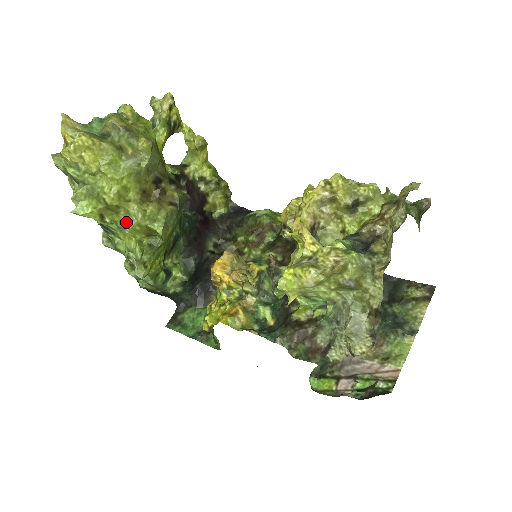
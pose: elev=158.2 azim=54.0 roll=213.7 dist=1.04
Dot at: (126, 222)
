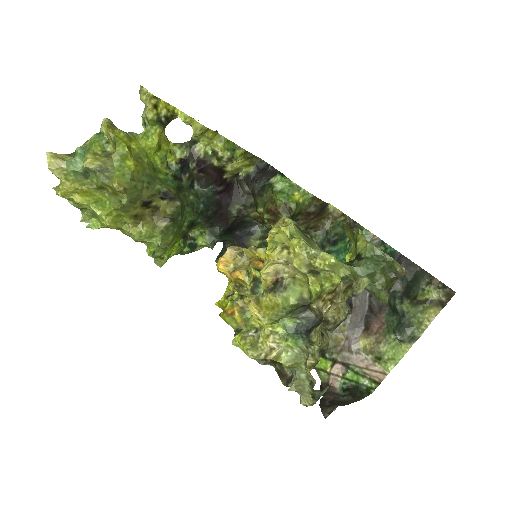
Dot at: (130, 236)
